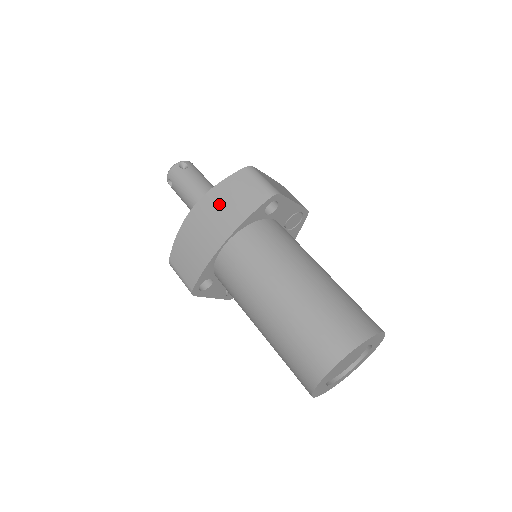
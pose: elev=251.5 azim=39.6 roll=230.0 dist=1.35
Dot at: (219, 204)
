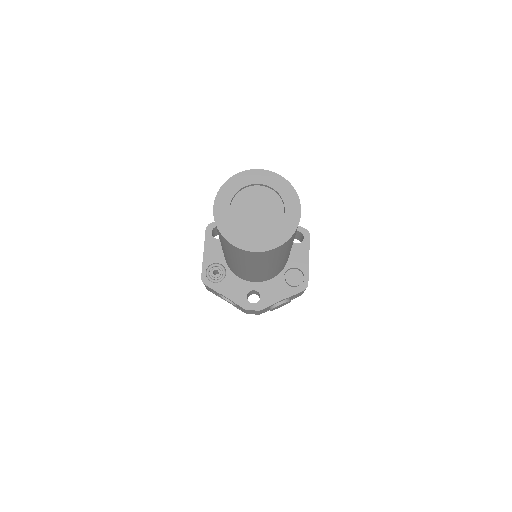
Dot at: occluded
